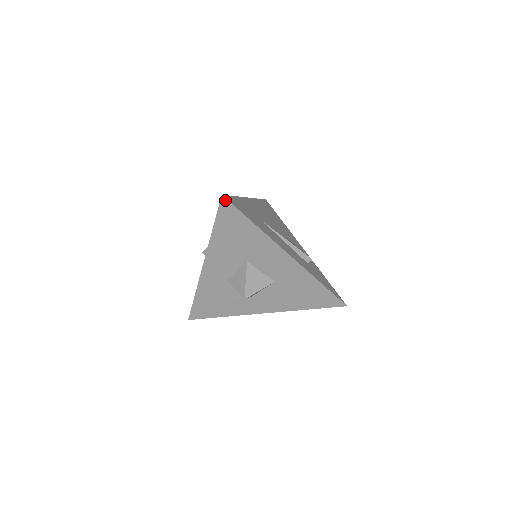
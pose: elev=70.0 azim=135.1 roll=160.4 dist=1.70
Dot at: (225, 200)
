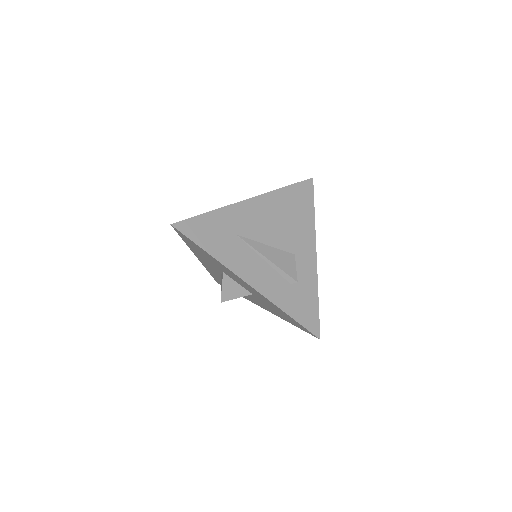
Dot at: (175, 228)
